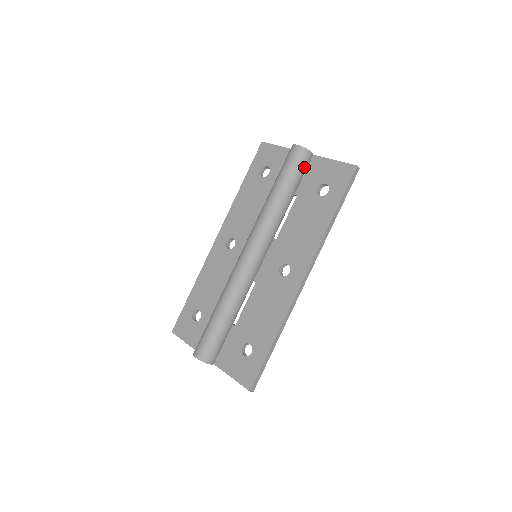
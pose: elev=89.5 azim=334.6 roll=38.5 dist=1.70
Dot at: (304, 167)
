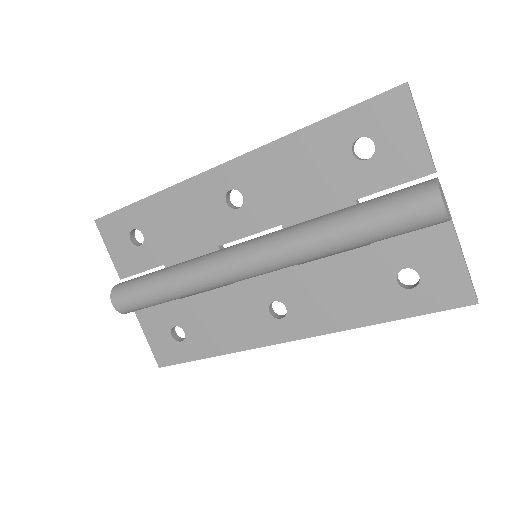
Dot at: (418, 229)
